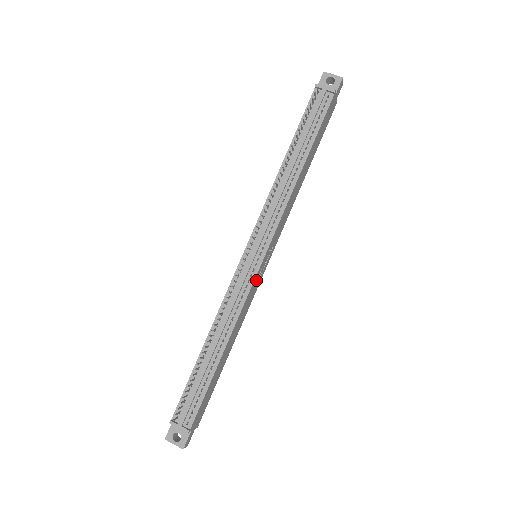
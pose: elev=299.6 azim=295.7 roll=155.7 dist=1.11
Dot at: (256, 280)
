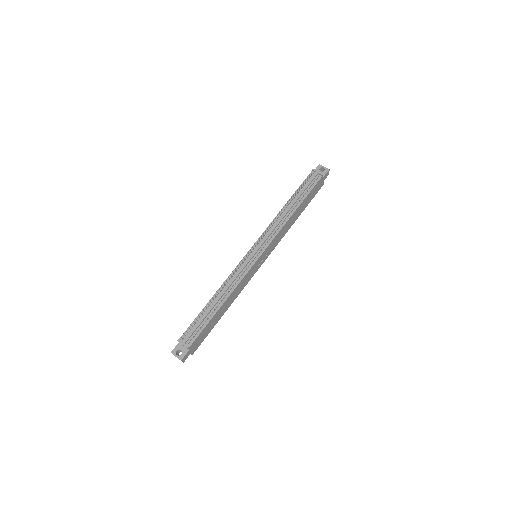
Dot at: (253, 269)
